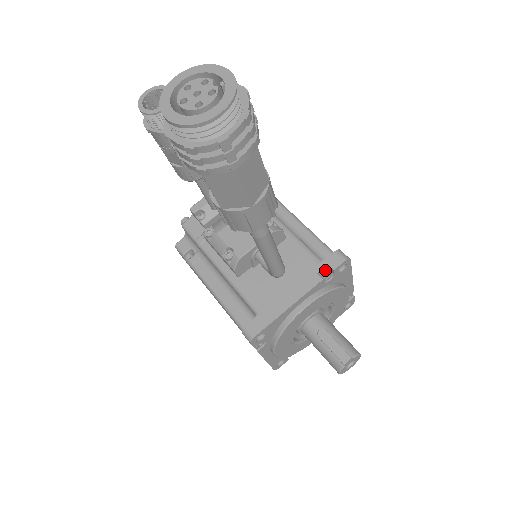
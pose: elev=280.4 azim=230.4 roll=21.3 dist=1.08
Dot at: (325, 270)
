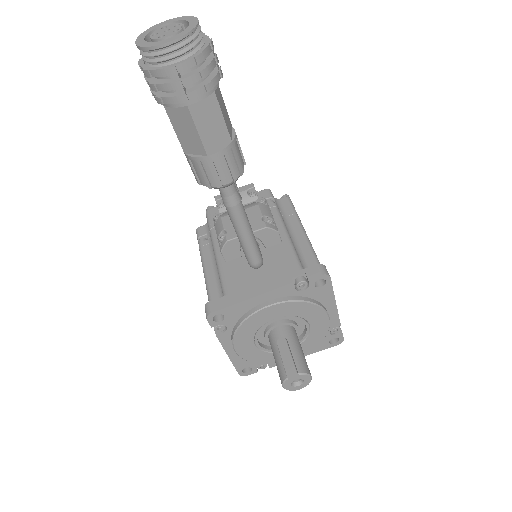
Dot at: (301, 277)
